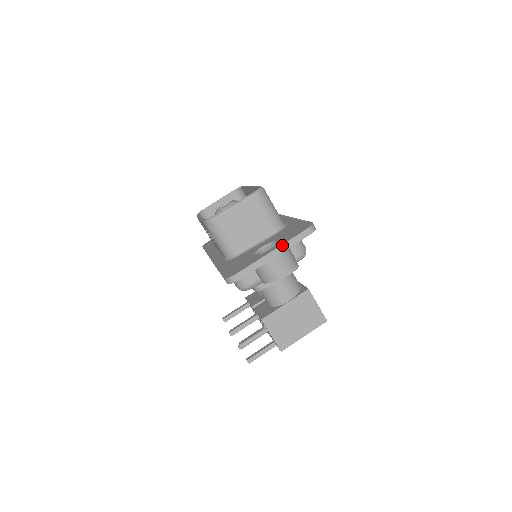
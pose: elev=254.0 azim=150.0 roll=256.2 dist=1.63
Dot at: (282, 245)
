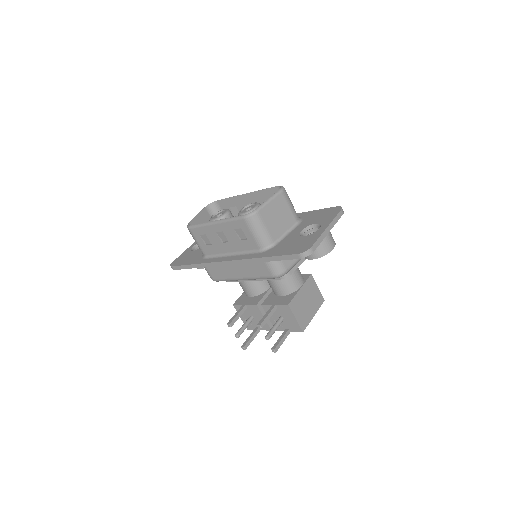
Dot at: (331, 222)
